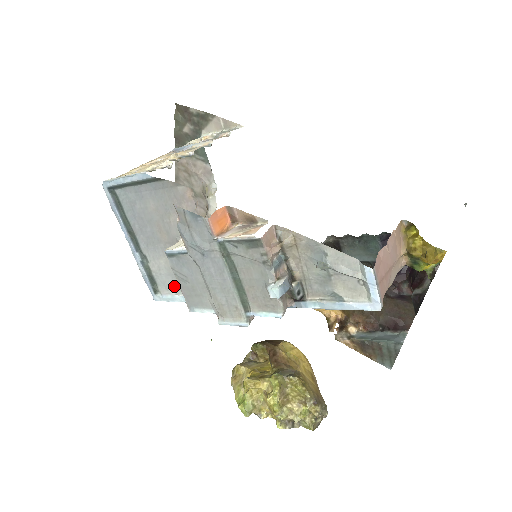
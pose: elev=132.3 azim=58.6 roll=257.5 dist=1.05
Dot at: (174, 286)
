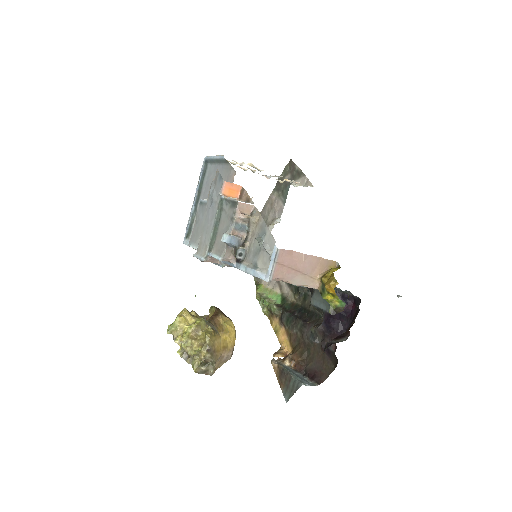
Dot at: occluded
